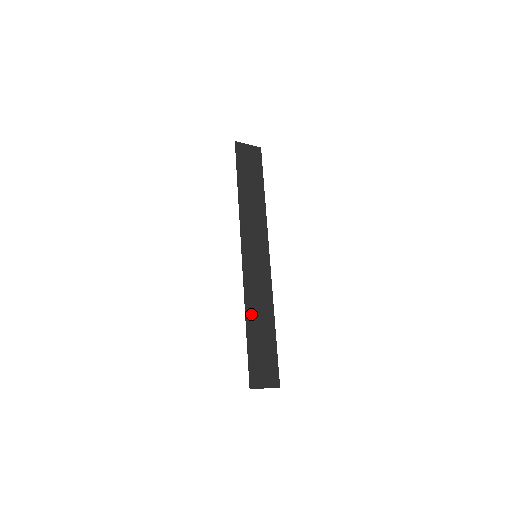
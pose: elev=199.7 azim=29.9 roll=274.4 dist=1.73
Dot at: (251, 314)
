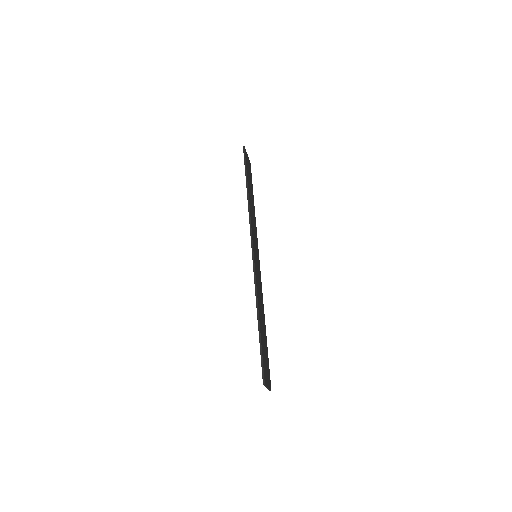
Dot at: (259, 309)
